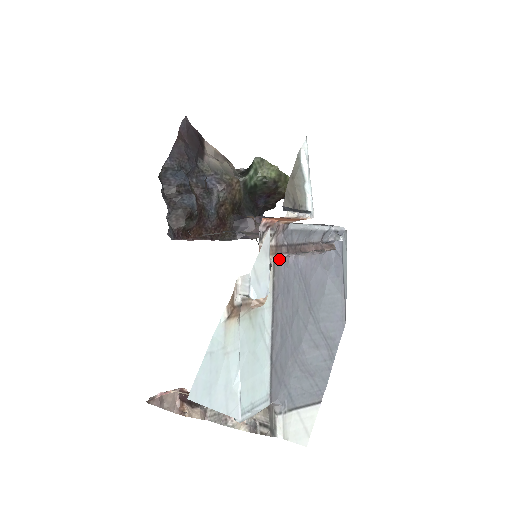
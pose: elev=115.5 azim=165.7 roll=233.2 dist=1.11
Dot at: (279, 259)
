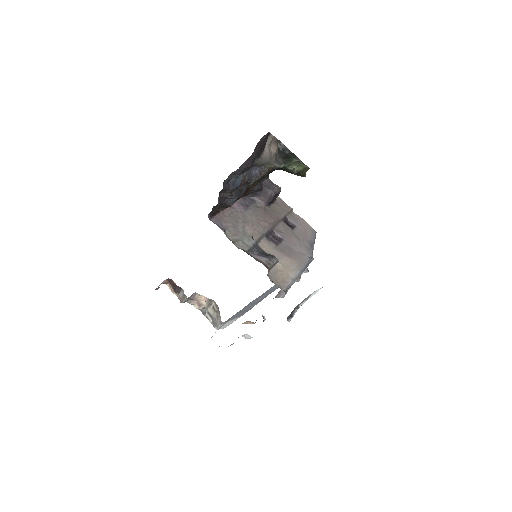
Dot at: occluded
